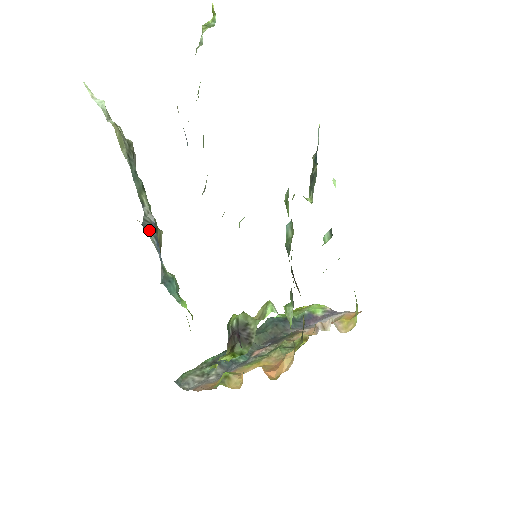
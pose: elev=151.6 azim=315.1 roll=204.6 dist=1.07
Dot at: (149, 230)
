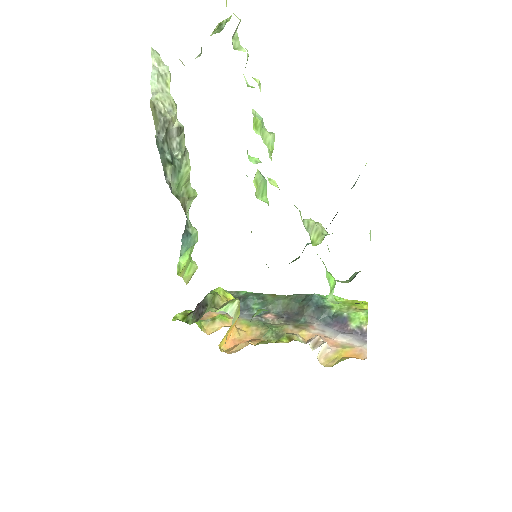
Dot at: occluded
